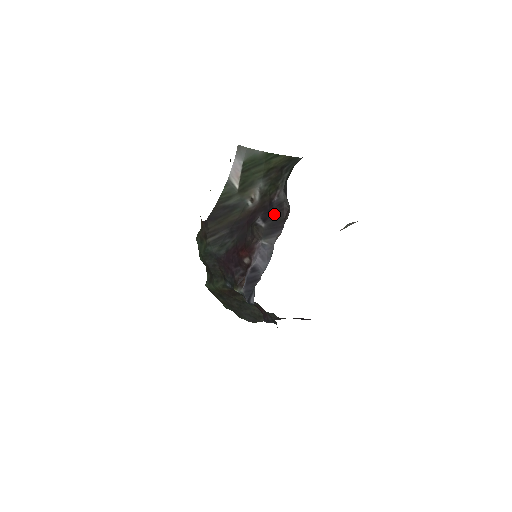
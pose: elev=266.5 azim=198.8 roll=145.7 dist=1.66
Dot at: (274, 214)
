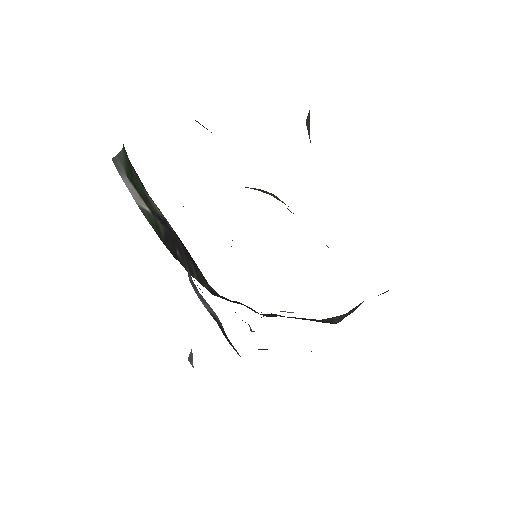
Dot at: (170, 233)
